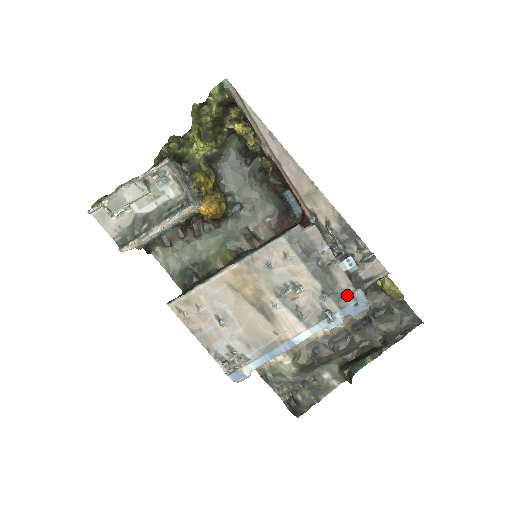
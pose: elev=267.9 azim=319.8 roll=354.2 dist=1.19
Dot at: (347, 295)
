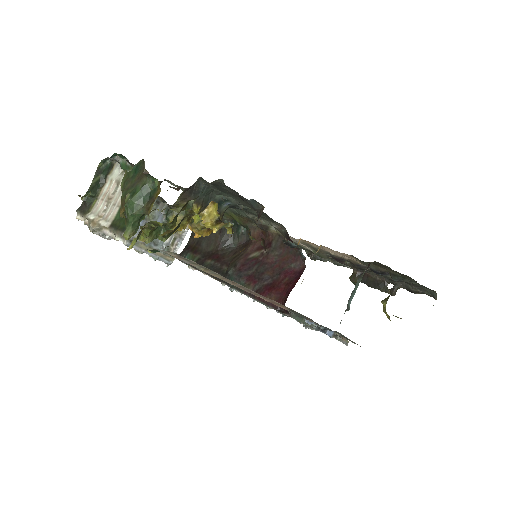
Dot at: occluded
